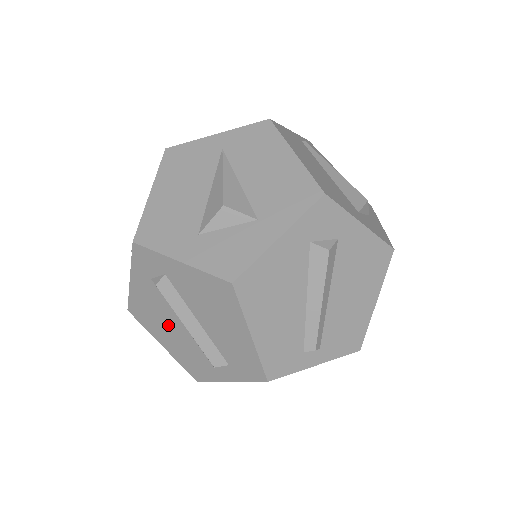
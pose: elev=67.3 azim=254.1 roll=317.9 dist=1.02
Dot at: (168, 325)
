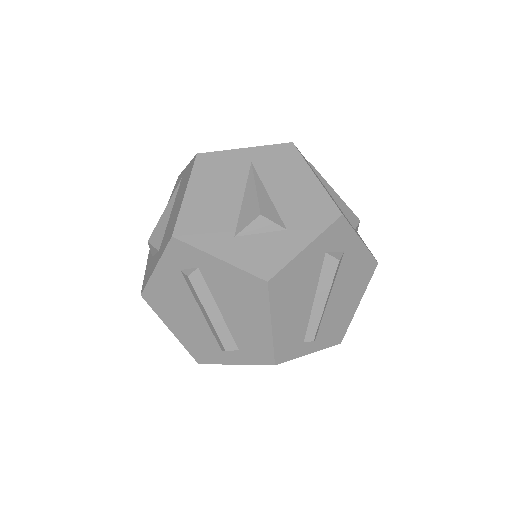
Dot at: (184, 312)
